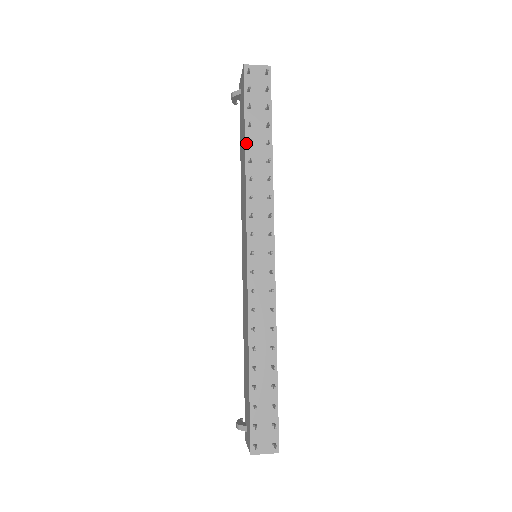
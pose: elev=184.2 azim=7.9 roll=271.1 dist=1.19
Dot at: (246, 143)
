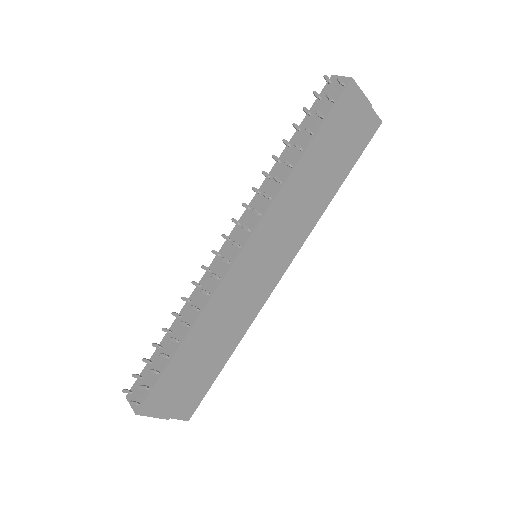
Dot at: (288, 145)
